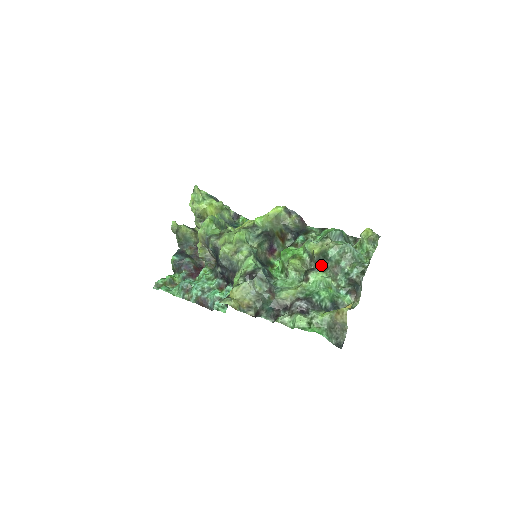
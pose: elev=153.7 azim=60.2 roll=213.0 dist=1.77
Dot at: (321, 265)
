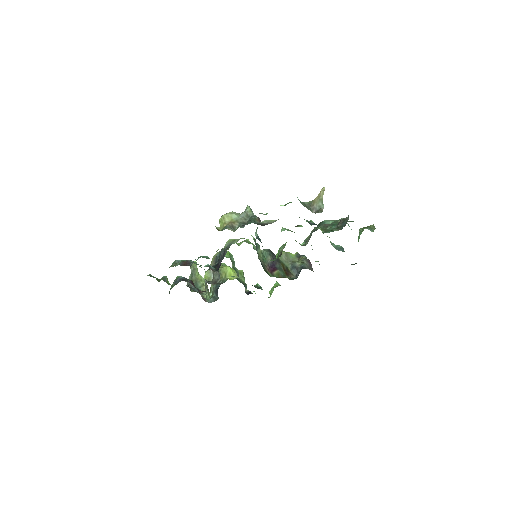
Dot at: occluded
